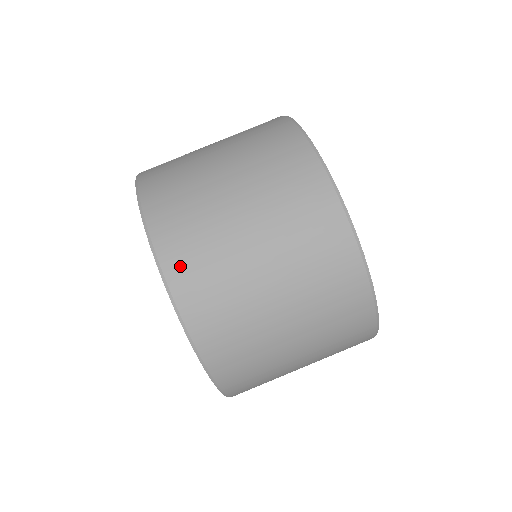
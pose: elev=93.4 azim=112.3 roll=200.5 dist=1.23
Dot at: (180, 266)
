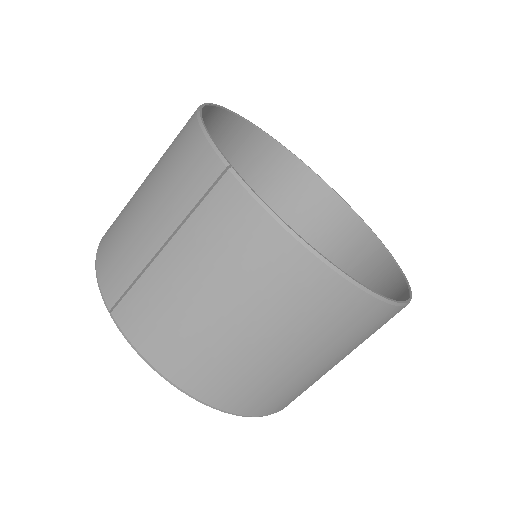
Dot at: (249, 405)
